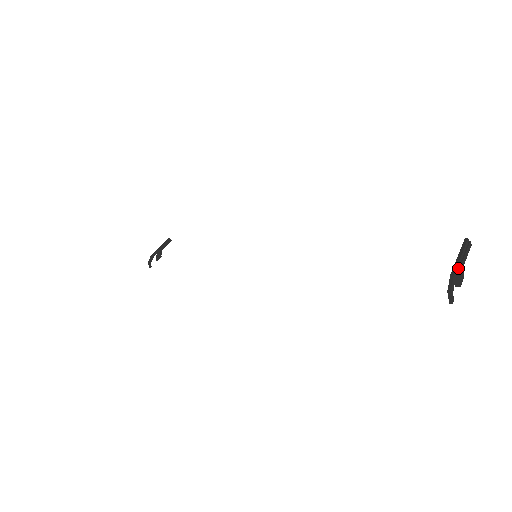
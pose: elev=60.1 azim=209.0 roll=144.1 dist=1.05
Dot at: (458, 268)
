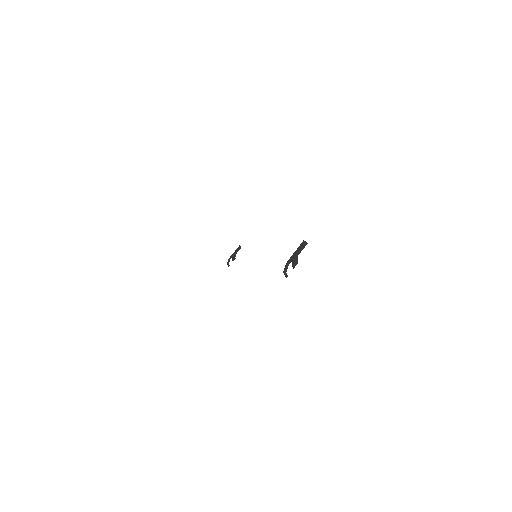
Dot at: (292, 258)
